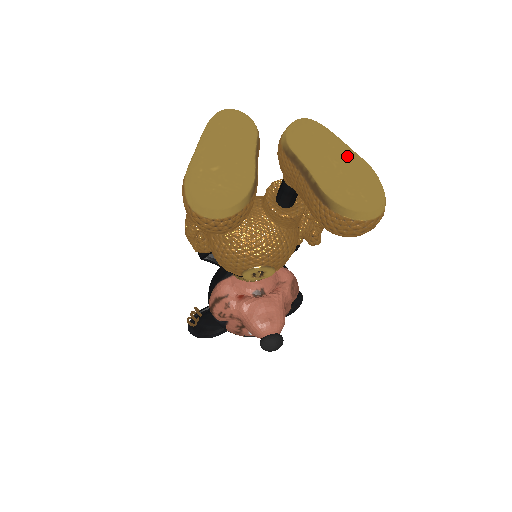
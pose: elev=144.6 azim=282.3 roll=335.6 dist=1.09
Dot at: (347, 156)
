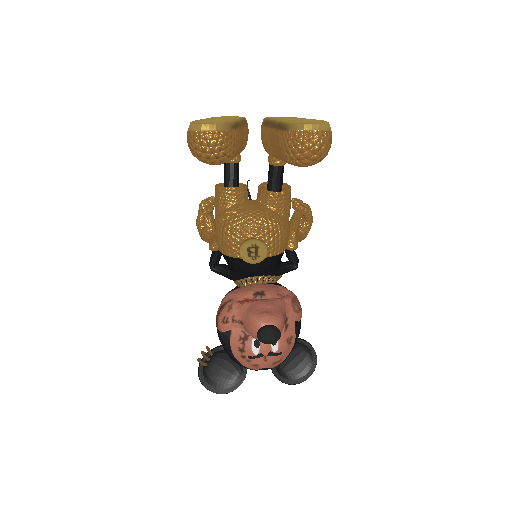
Dot at: (305, 119)
